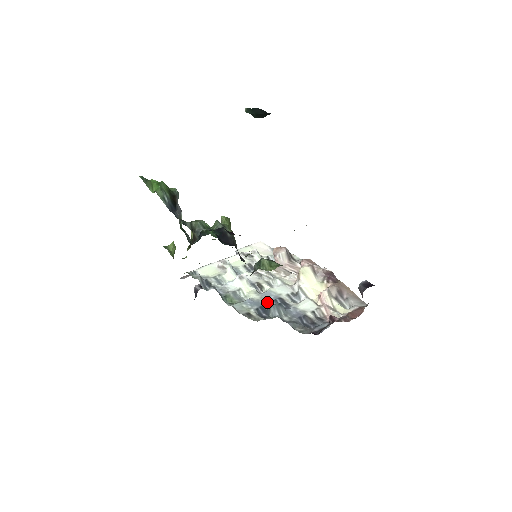
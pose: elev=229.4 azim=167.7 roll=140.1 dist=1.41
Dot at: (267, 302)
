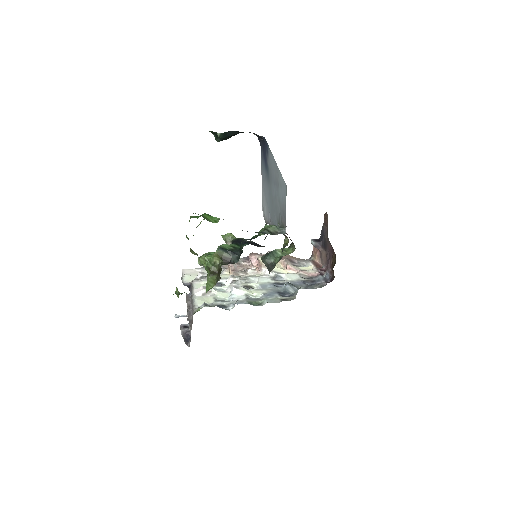
Dot at: (274, 289)
